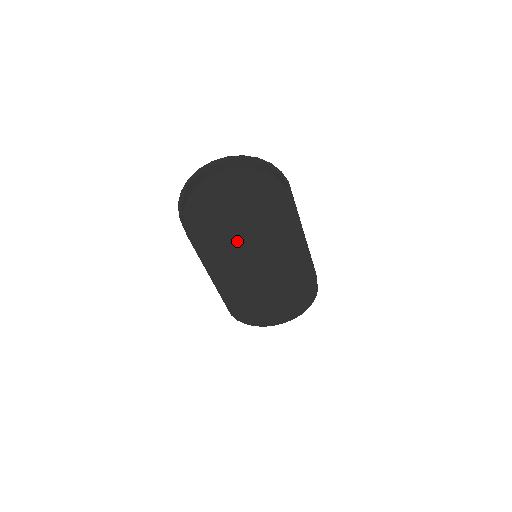
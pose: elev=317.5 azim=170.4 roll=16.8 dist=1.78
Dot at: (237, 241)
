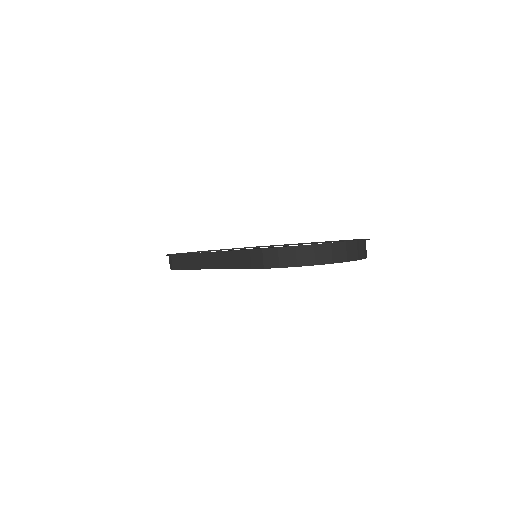
Dot at: occluded
